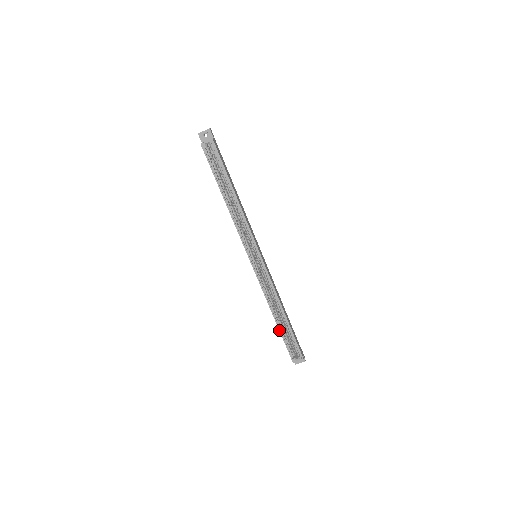
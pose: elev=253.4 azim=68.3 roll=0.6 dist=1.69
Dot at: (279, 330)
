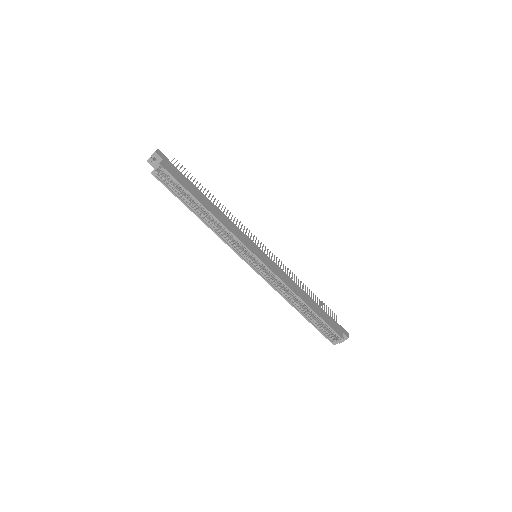
Dot at: occluded
